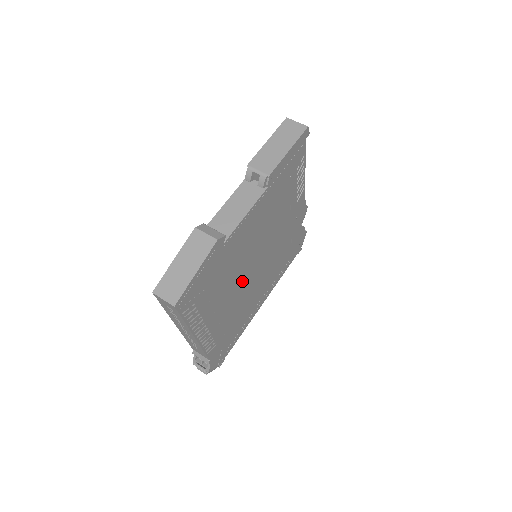
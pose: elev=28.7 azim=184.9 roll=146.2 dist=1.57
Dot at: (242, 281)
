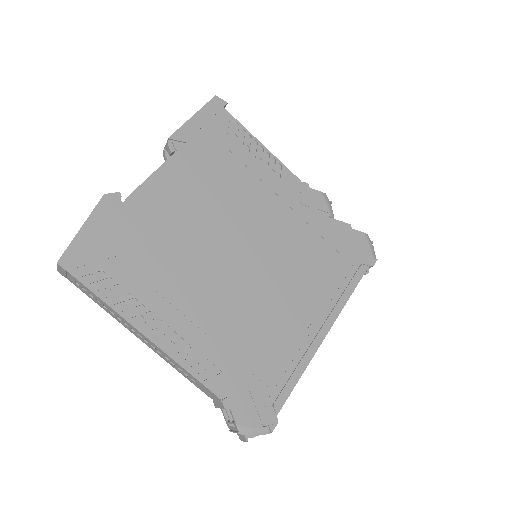
Dot at: (217, 271)
